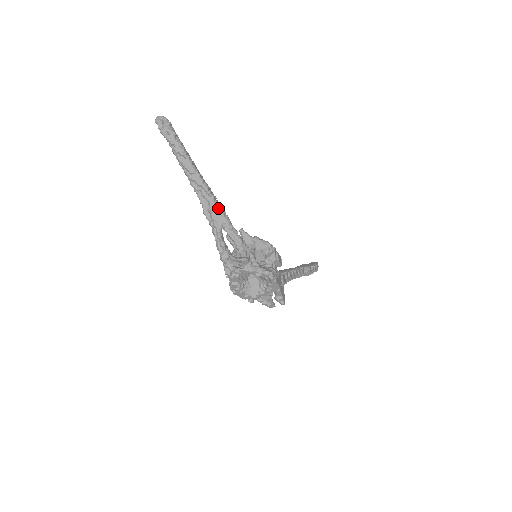
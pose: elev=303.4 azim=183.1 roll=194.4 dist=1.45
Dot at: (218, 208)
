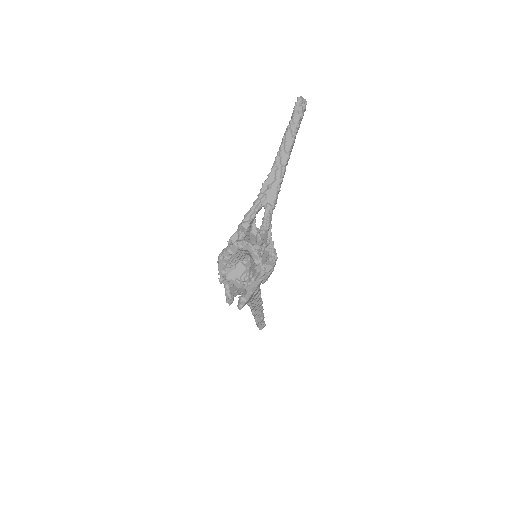
Dot at: (277, 191)
